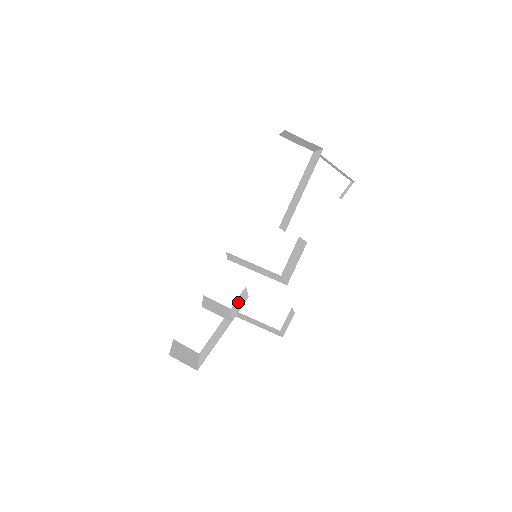
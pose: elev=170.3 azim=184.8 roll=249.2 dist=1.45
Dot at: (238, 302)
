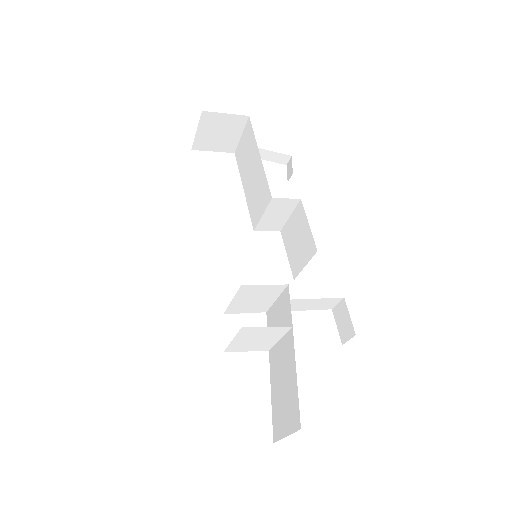
Dot at: (274, 323)
